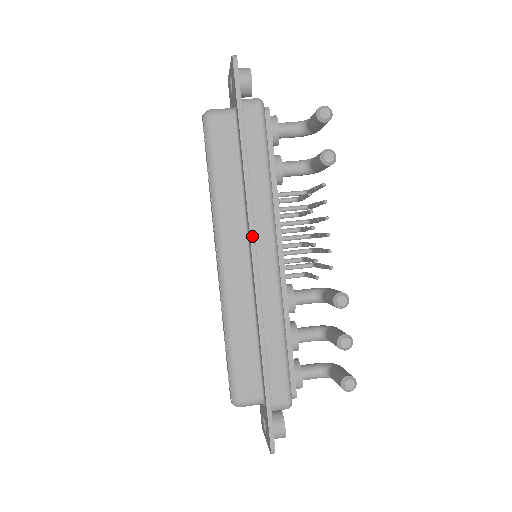
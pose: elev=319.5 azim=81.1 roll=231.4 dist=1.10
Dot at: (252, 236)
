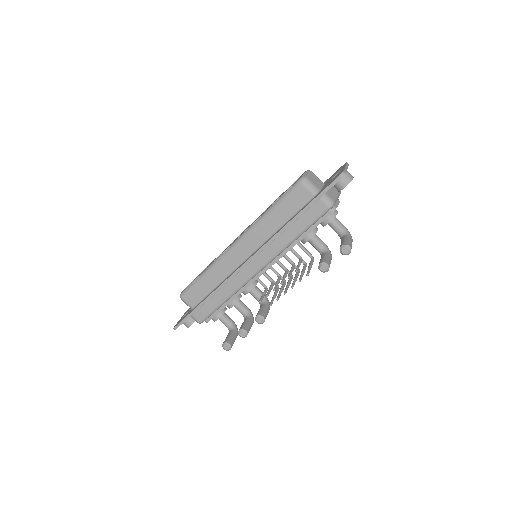
Dot at: (257, 253)
